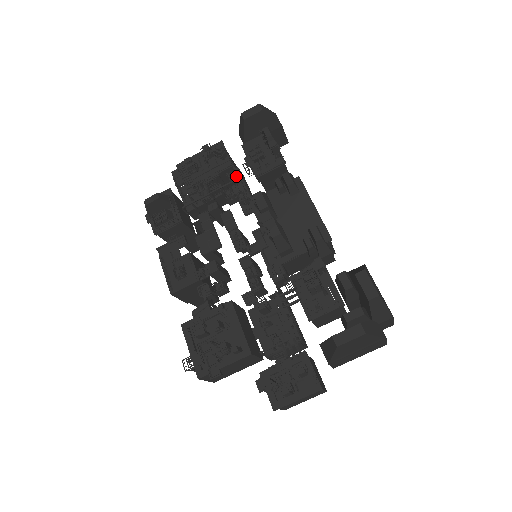
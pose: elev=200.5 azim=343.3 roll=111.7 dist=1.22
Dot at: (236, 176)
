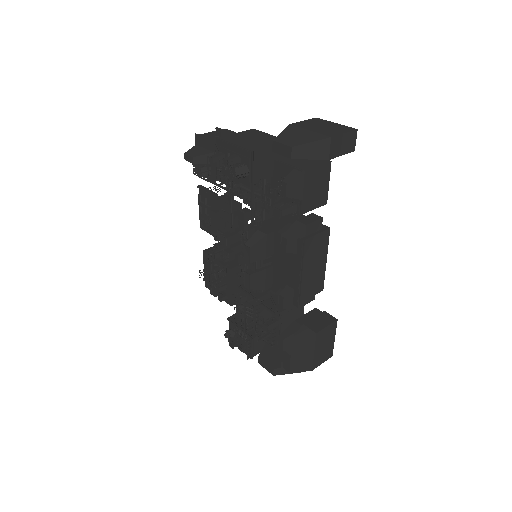
Dot at: occluded
